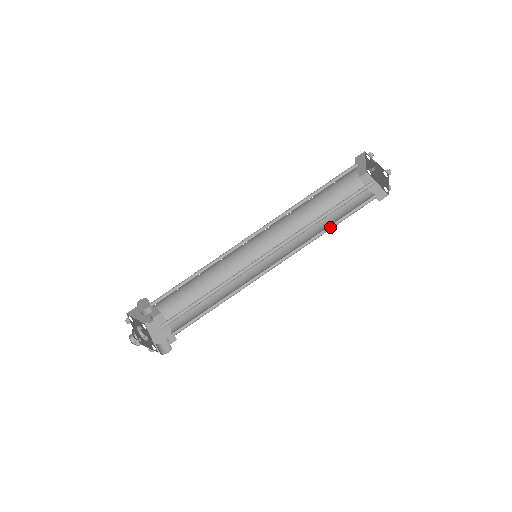
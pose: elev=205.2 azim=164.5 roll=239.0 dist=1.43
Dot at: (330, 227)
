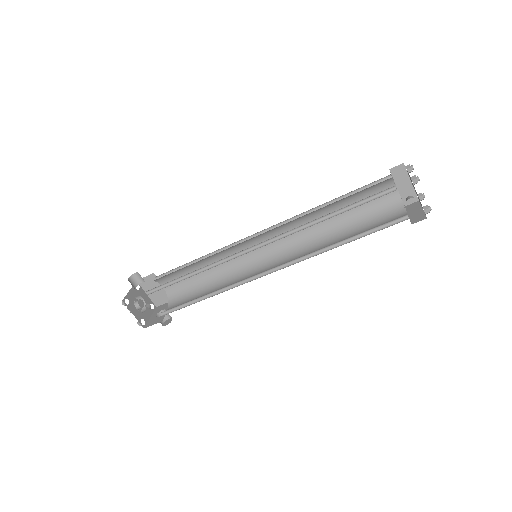
Dot at: (342, 227)
